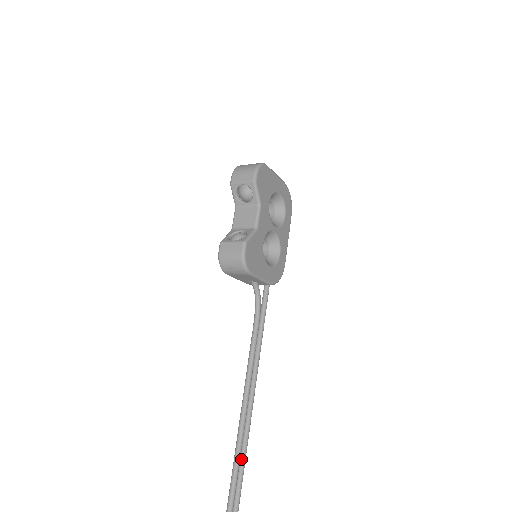
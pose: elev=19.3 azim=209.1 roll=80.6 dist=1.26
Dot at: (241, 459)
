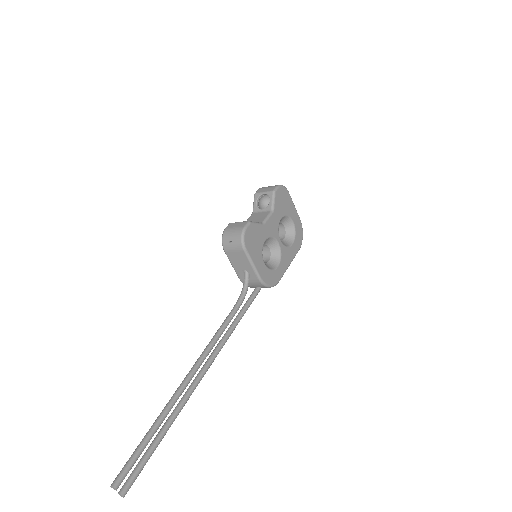
Dot at: (167, 420)
